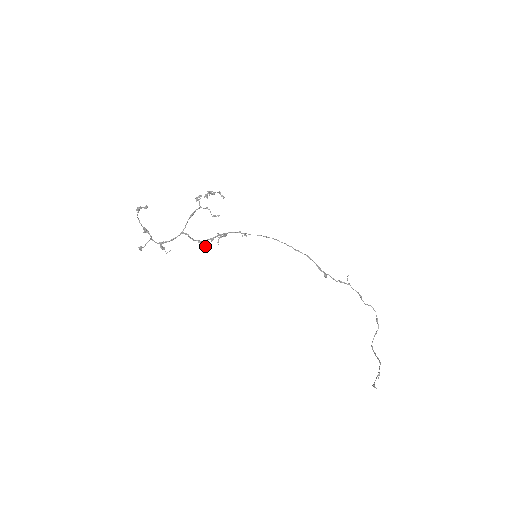
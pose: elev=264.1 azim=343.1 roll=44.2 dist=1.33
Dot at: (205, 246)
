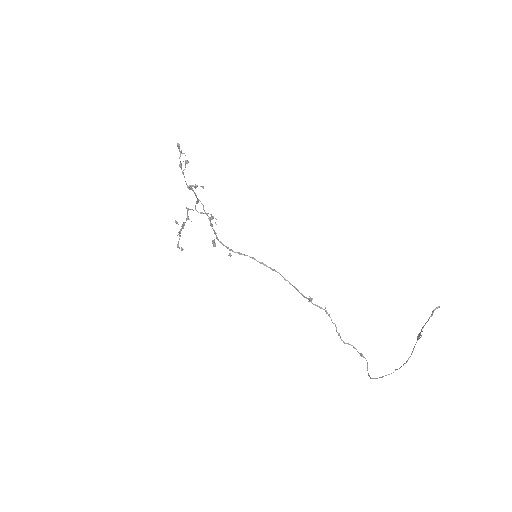
Dot at: (215, 223)
